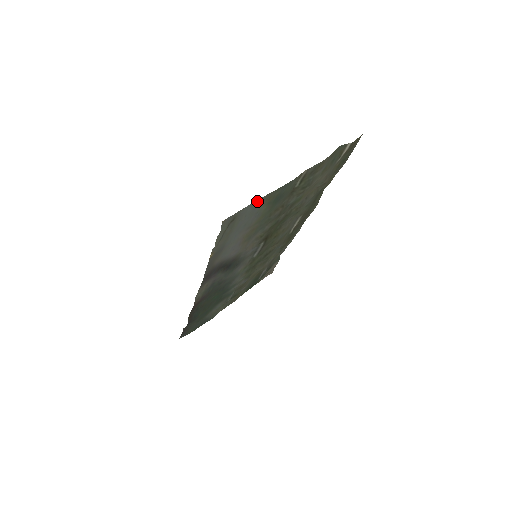
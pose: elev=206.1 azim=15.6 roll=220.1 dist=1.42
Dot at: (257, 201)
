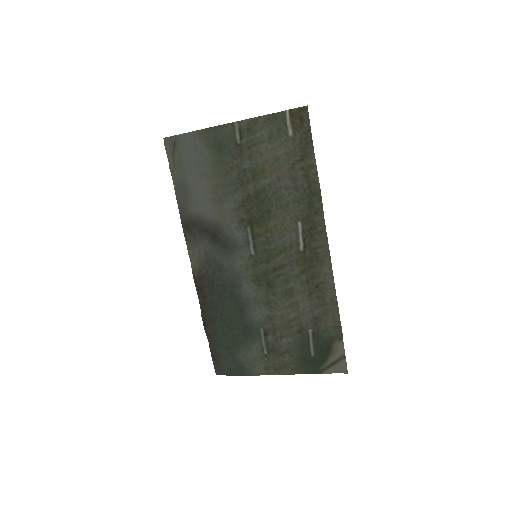
Dot at: (192, 135)
